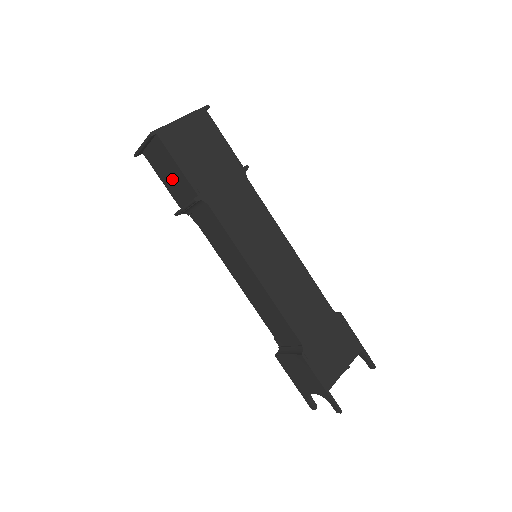
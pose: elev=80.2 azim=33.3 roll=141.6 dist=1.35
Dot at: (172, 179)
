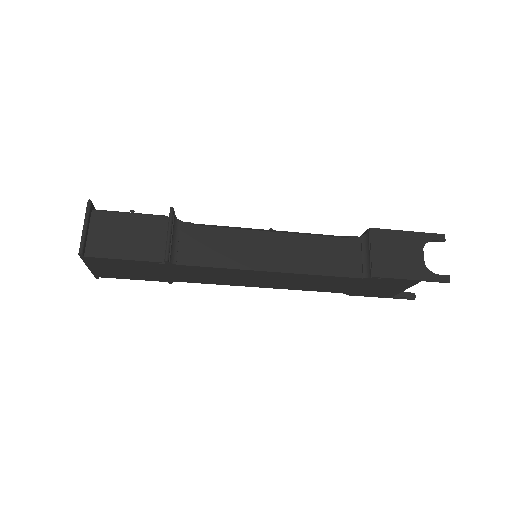
Dot at: occluded
